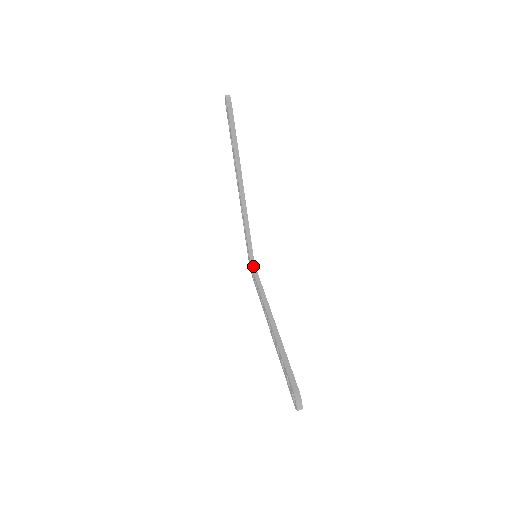
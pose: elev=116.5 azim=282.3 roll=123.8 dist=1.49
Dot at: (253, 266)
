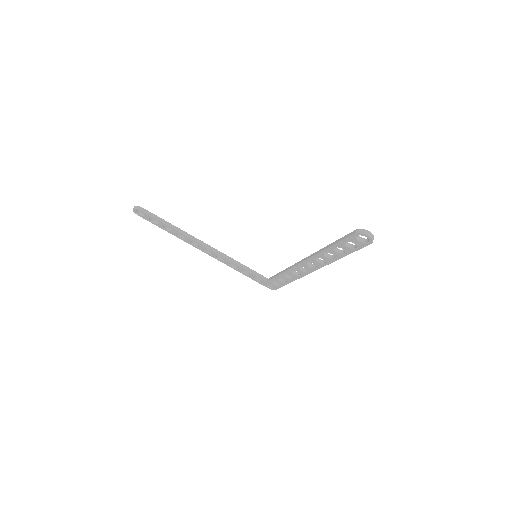
Dot at: (268, 279)
